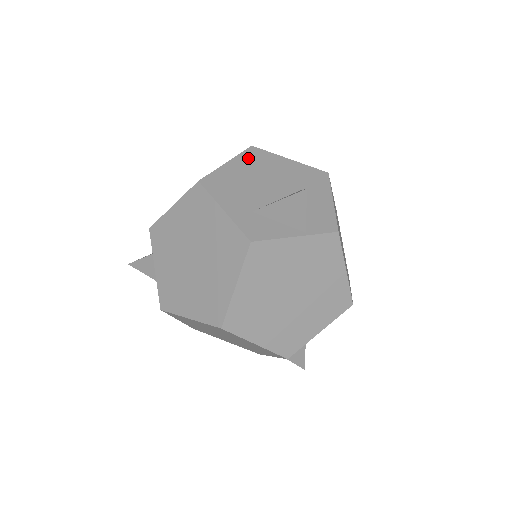
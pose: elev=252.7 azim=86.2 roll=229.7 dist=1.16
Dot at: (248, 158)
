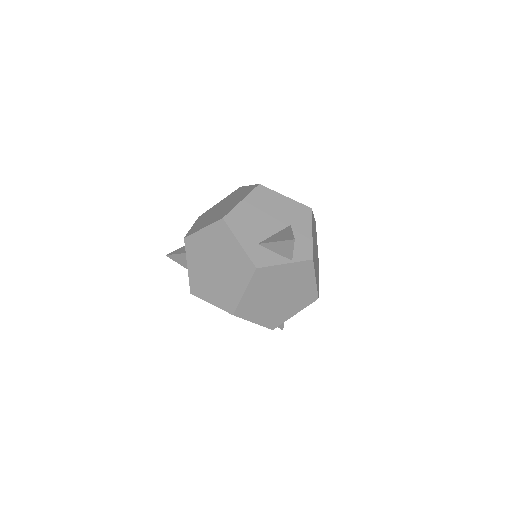
Dot at: (256, 196)
